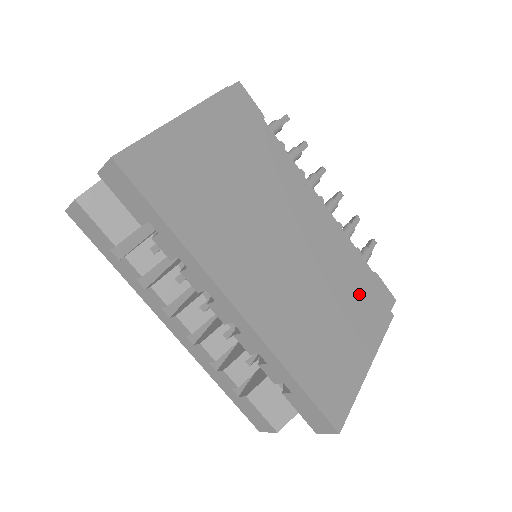
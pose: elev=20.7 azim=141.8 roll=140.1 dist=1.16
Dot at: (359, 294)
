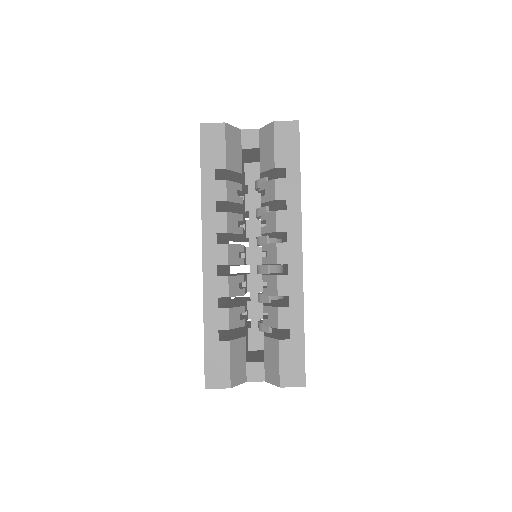
Dot at: occluded
